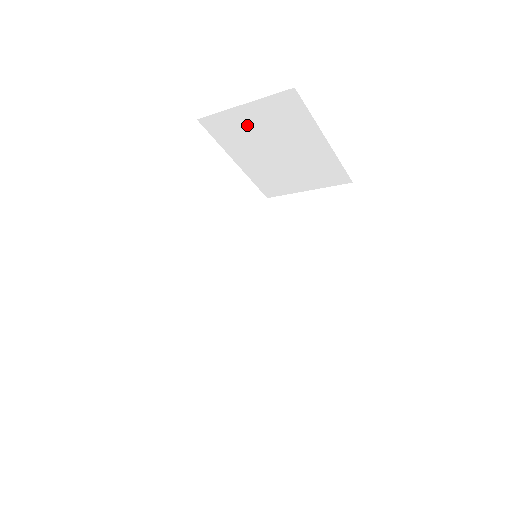
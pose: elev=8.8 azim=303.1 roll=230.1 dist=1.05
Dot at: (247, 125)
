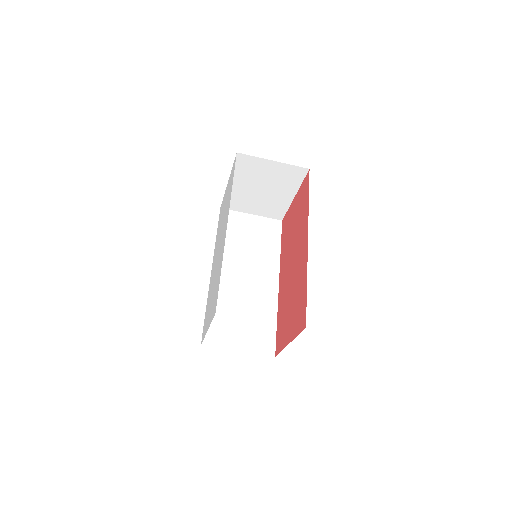
Dot at: (263, 170)
